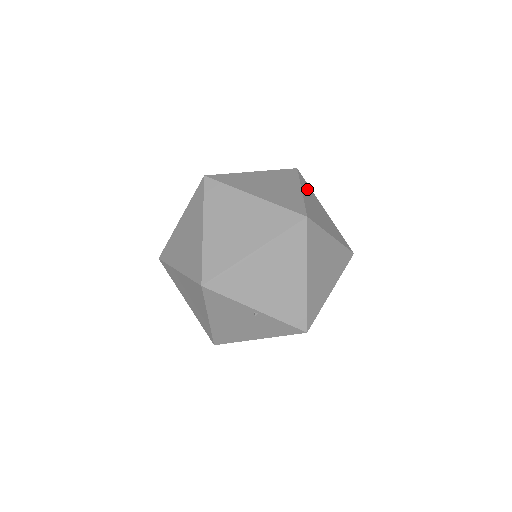
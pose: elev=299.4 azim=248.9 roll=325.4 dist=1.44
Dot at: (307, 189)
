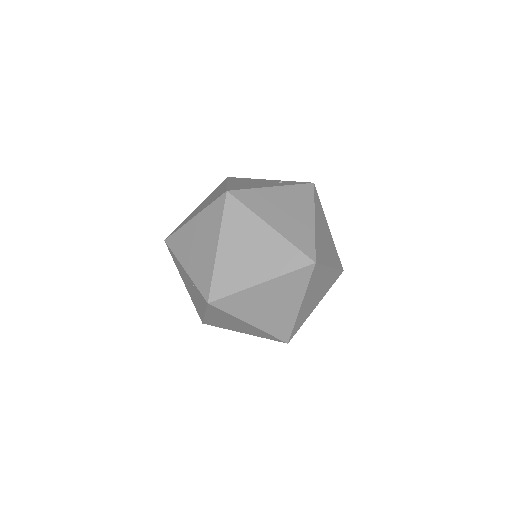
Dot at: (258, 204)
